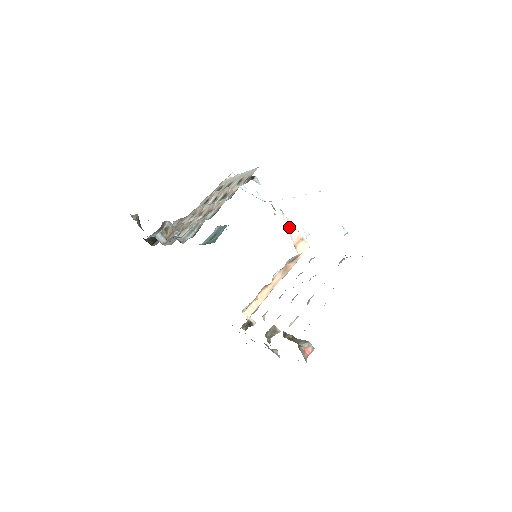
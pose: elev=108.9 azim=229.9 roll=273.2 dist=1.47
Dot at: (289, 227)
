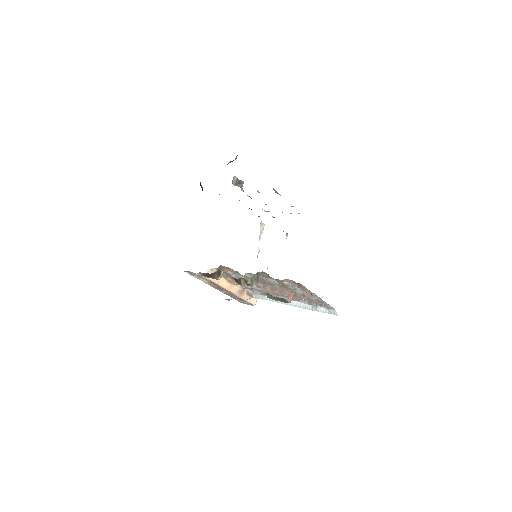
Dot at: occluded
